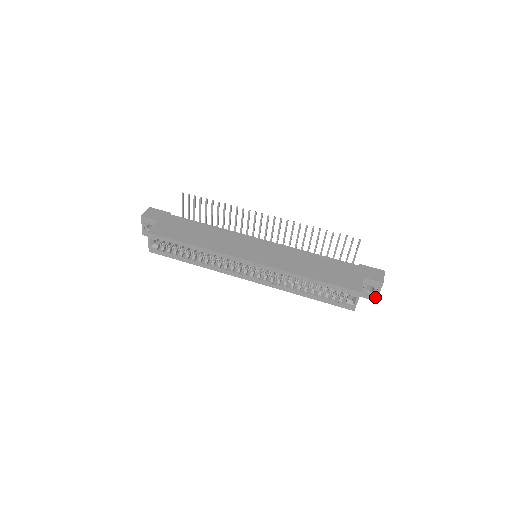
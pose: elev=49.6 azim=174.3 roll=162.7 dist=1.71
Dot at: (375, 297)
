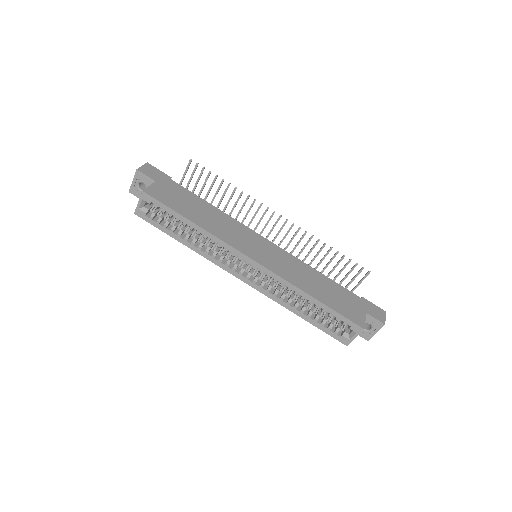
Dot at: (369, 336)
